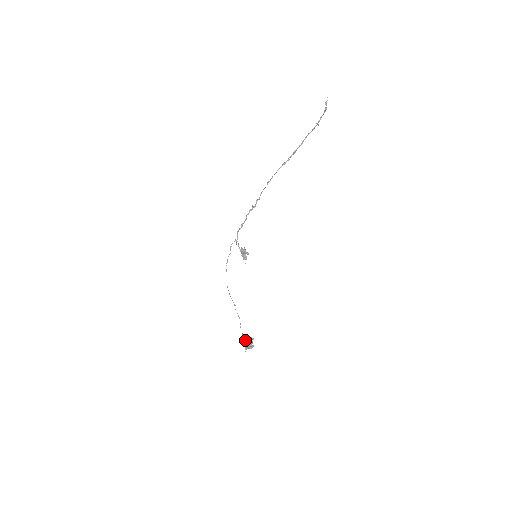
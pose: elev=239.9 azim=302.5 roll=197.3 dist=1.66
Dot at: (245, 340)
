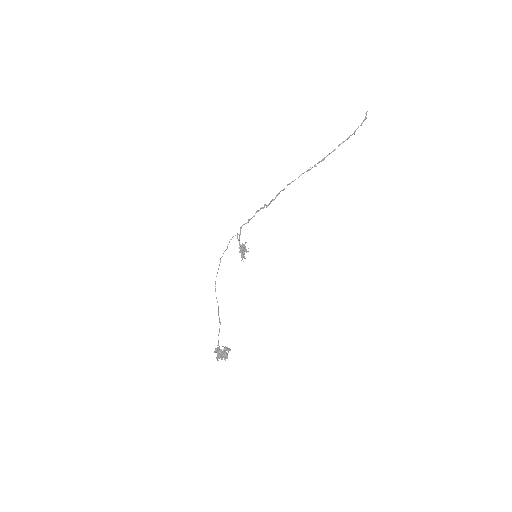
Dot at: occluded
